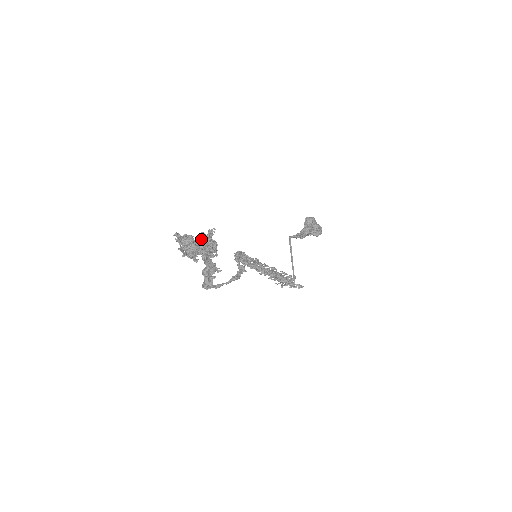
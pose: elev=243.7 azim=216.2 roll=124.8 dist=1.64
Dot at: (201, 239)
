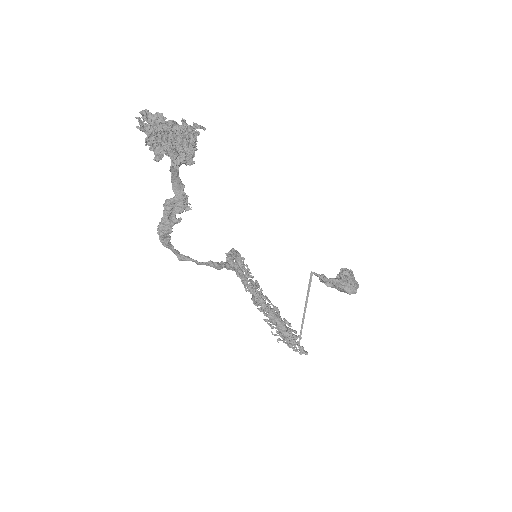
Dot at: occluded
